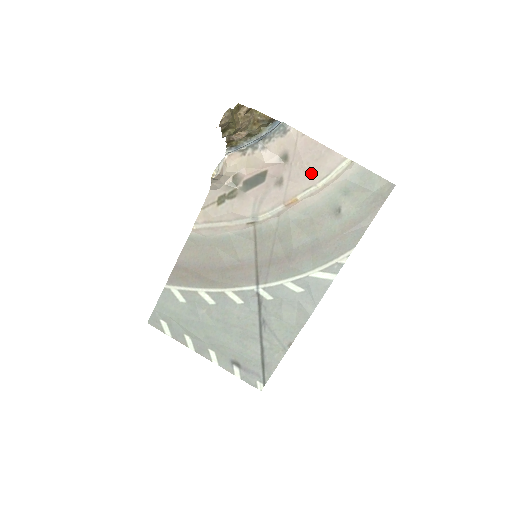
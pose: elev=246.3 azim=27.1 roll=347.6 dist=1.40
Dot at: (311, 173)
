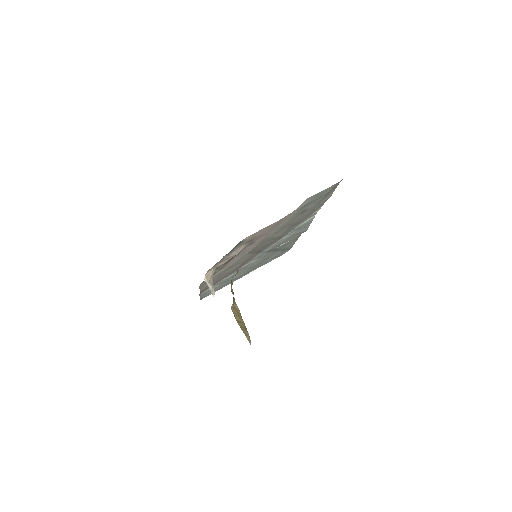
Dot at: (275, 227)
